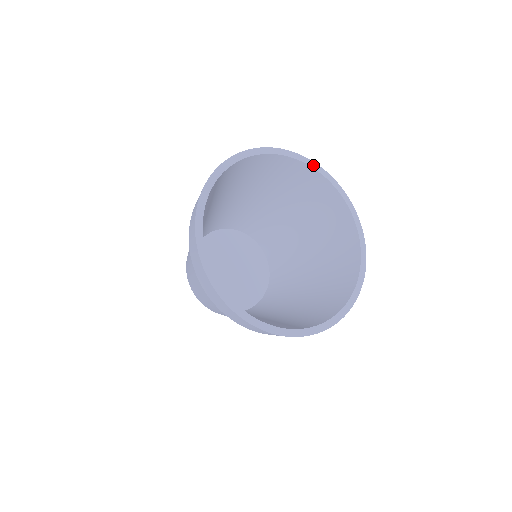
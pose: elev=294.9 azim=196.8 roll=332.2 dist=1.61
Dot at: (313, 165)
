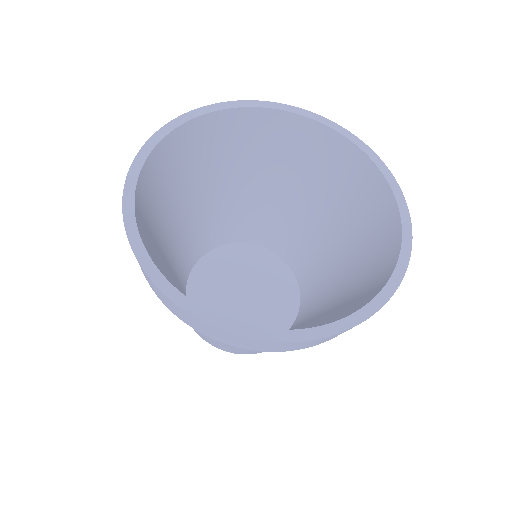
Dot at: (384, 170)
